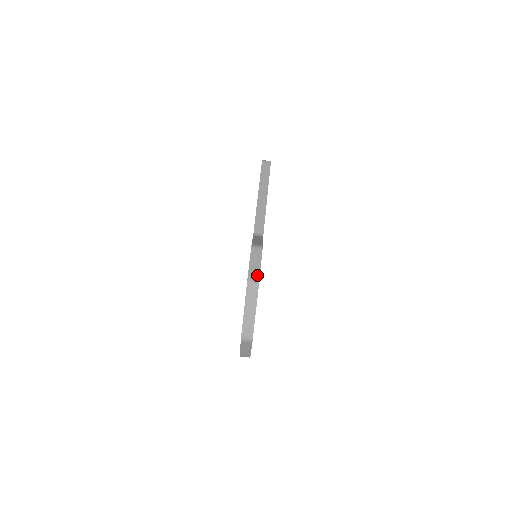
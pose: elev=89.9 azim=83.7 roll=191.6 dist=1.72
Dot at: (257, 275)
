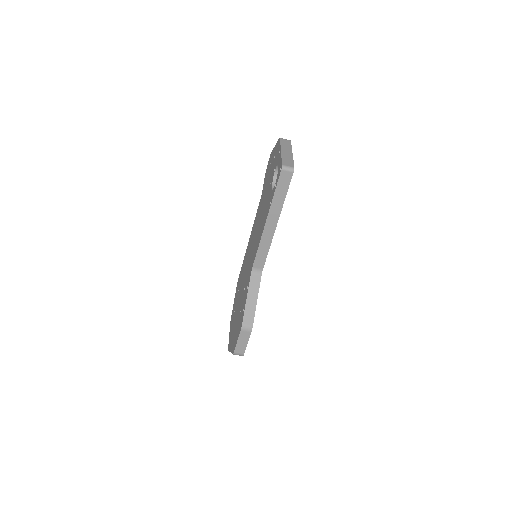
Dot at: (243, 351)
